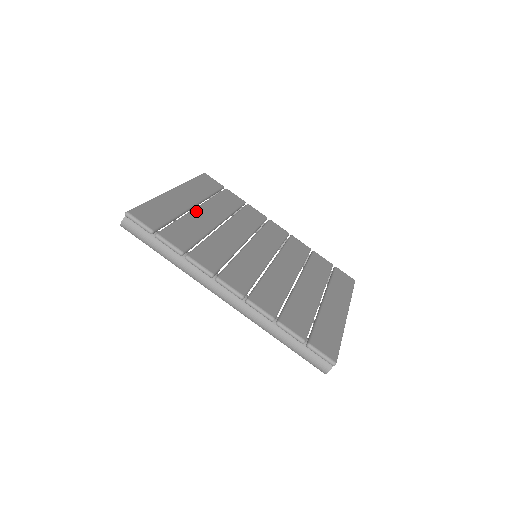
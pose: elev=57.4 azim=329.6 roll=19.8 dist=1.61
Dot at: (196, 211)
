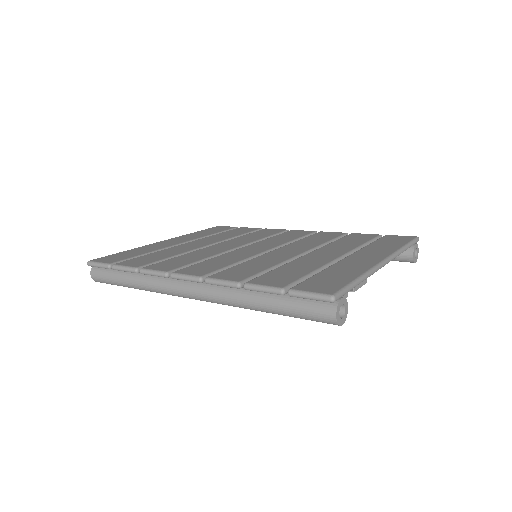
Dot at: (182, 245)
